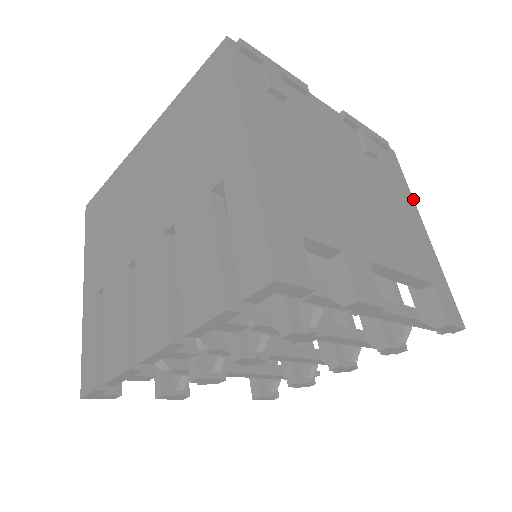
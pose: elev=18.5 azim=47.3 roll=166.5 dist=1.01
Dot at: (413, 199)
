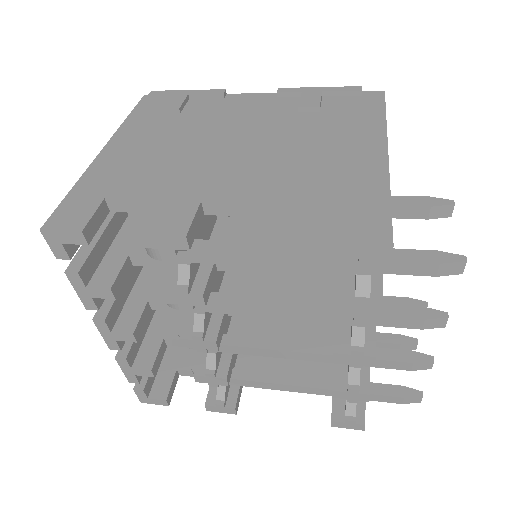
Dot at: (386, 127)
